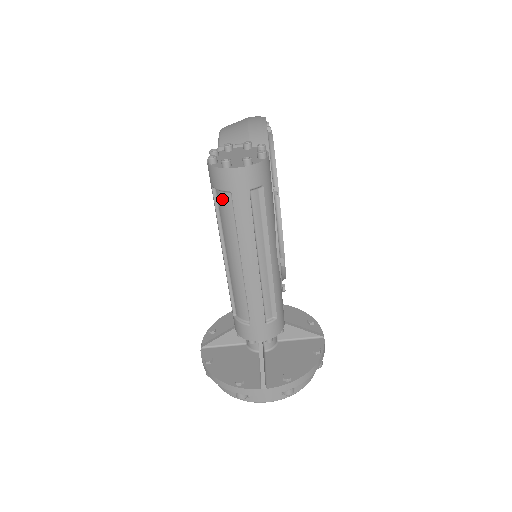
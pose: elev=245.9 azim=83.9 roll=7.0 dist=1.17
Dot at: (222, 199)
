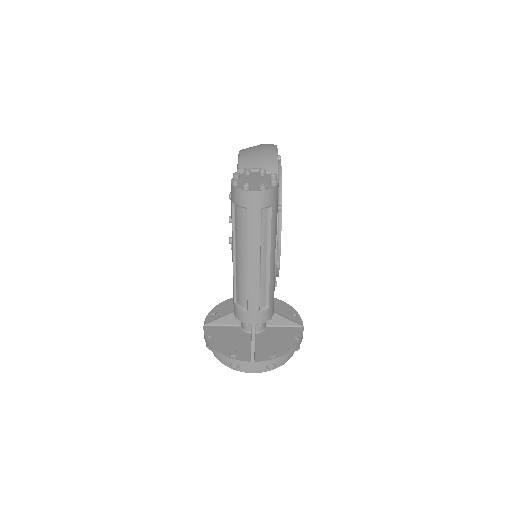
Dot at: (239, 212)
